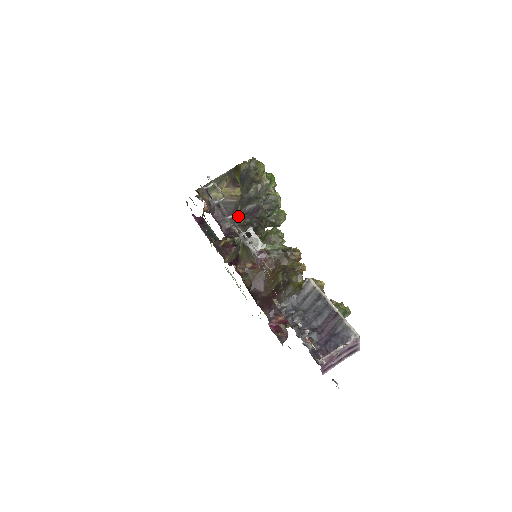
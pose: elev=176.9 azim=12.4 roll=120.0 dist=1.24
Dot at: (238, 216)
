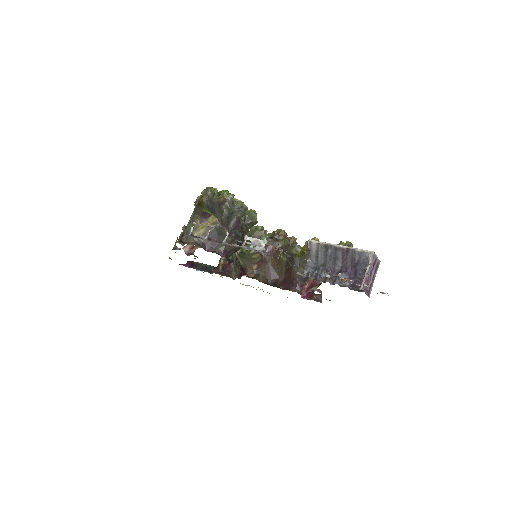
Dot at: (224, 237)
